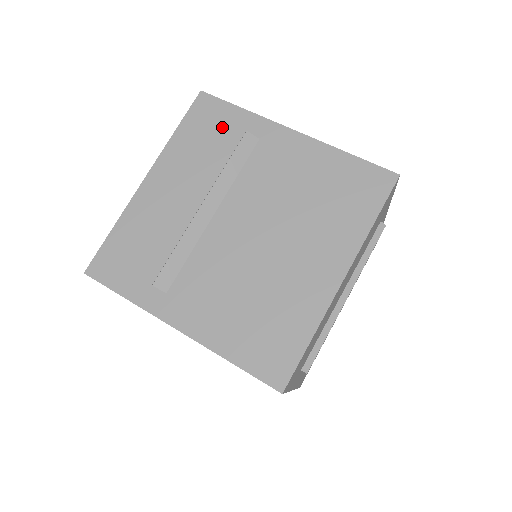
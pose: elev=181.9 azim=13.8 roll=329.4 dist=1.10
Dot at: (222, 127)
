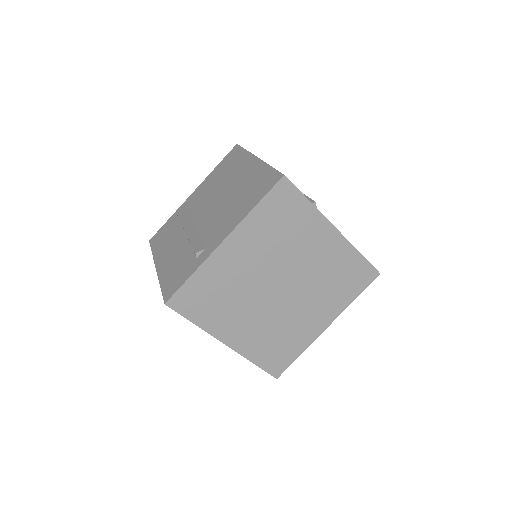
Dot at: (168, 228)
